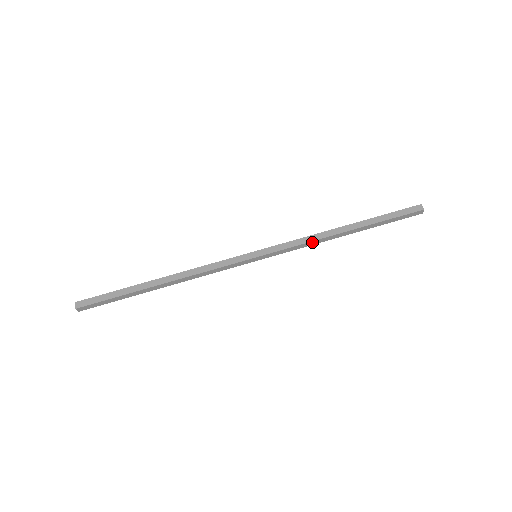
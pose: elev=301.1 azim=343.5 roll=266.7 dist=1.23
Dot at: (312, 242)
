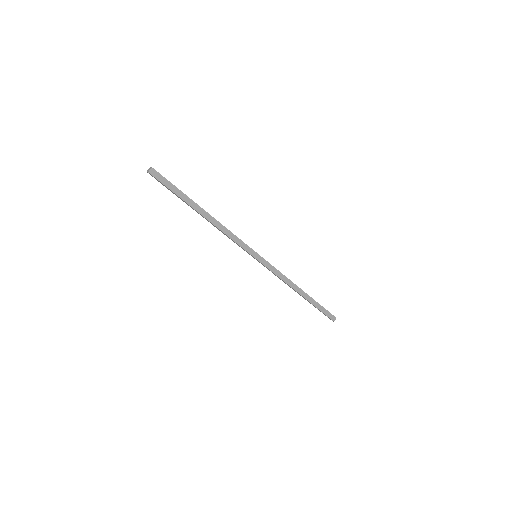
Dot at: (283, 280)
